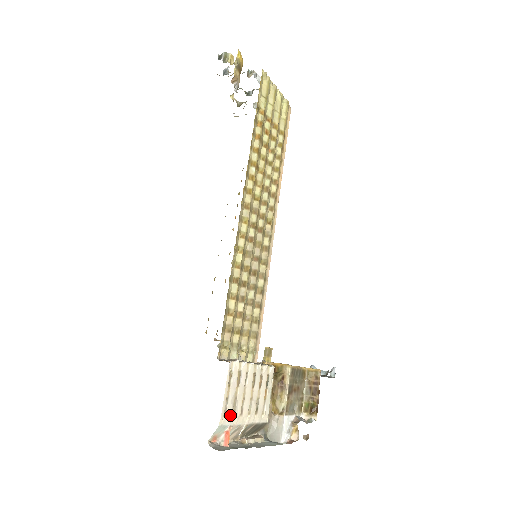
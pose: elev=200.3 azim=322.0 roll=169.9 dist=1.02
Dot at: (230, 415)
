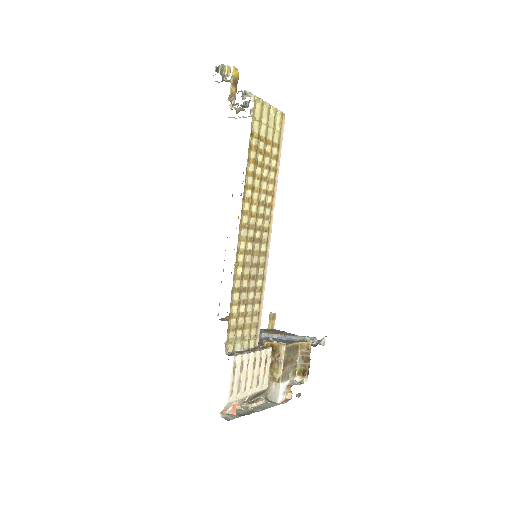
Dot at: (236, 394)
